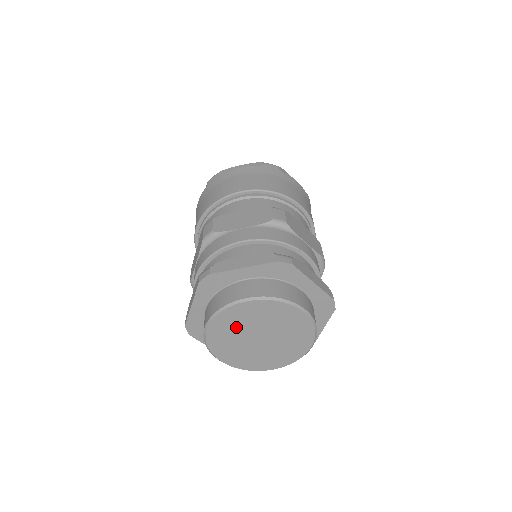
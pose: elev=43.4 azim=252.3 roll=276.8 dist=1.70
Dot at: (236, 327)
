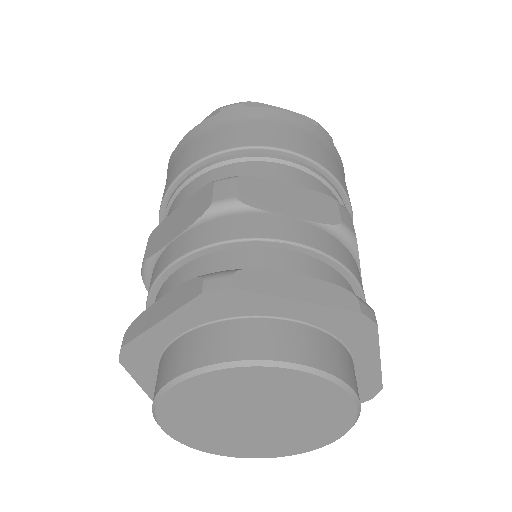
Dot at: (202, 417)
